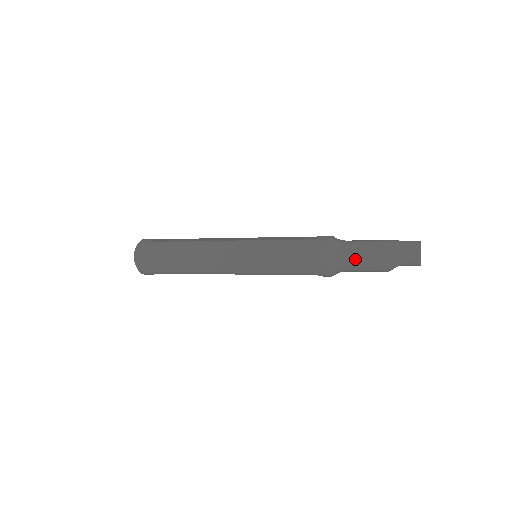
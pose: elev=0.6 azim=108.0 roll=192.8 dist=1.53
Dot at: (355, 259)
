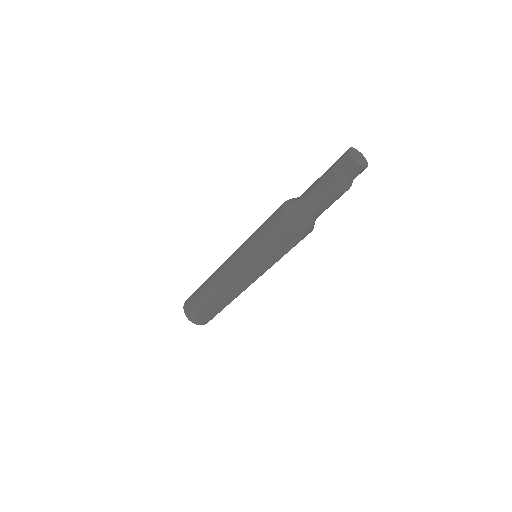
Dot at: (307, 196)
